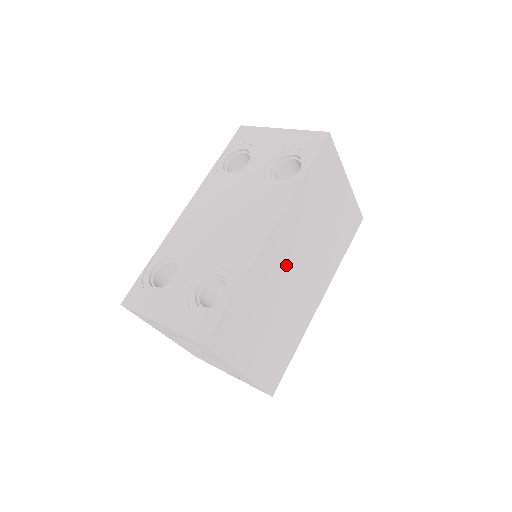
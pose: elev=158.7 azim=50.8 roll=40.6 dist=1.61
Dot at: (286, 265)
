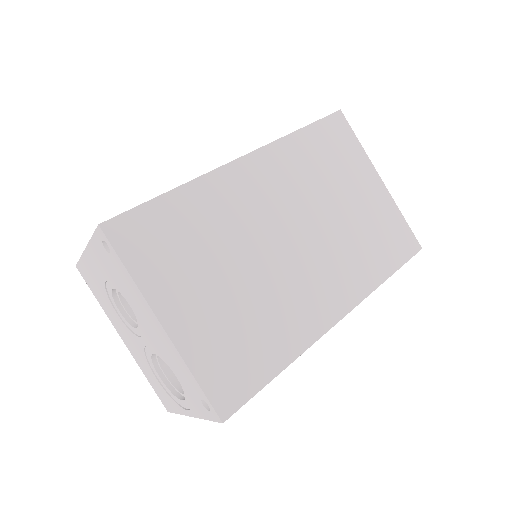
Dot at: (265, 216)
